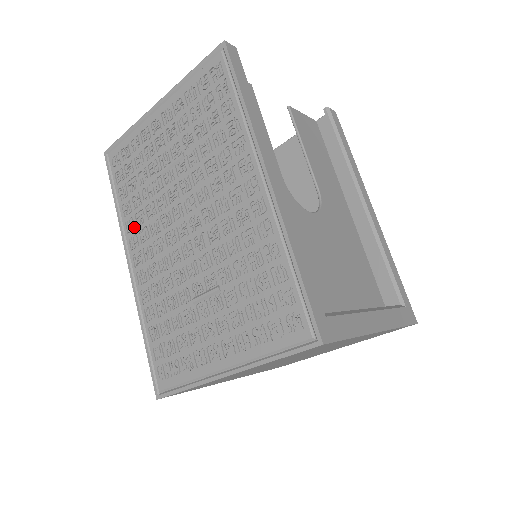
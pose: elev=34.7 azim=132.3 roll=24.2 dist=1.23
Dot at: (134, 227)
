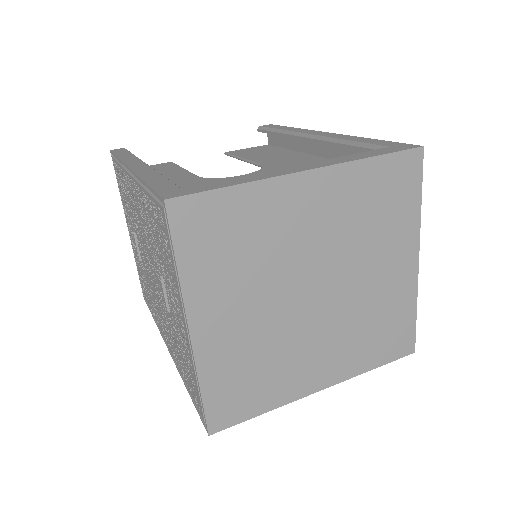
Dot at: (157, 317)
